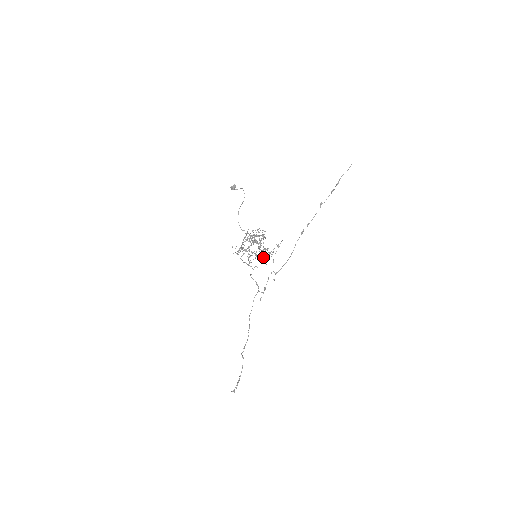
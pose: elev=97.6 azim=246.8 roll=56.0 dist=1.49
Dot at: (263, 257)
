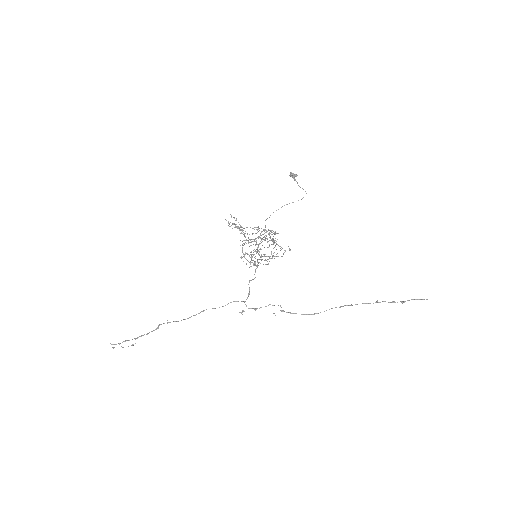
Dot at: occluded
